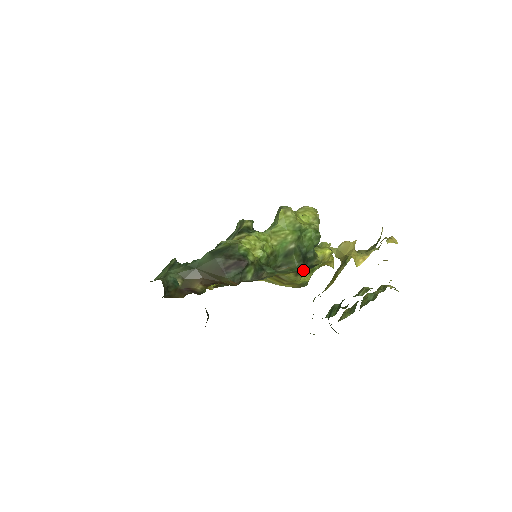
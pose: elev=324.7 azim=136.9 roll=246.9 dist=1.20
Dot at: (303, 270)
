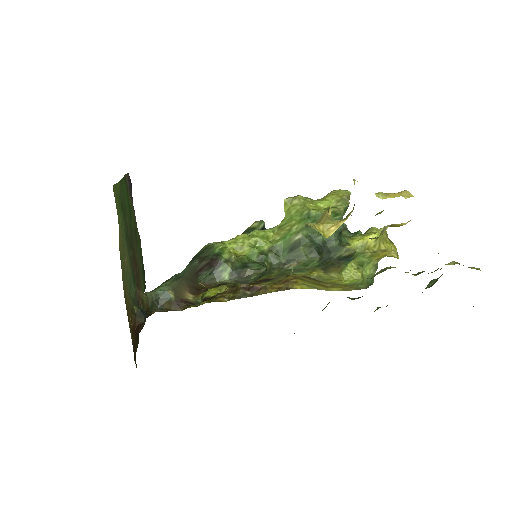
Dot at: (332, 264)
